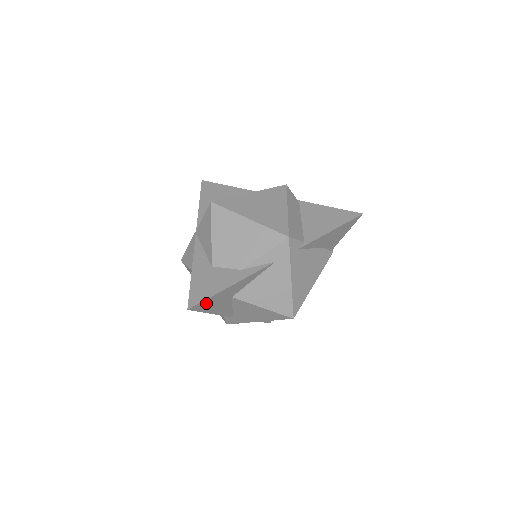
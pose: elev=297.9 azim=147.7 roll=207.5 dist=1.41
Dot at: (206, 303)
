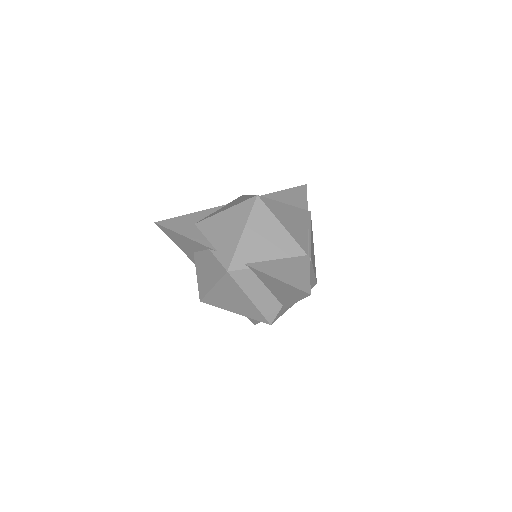
Dot at: occluded
